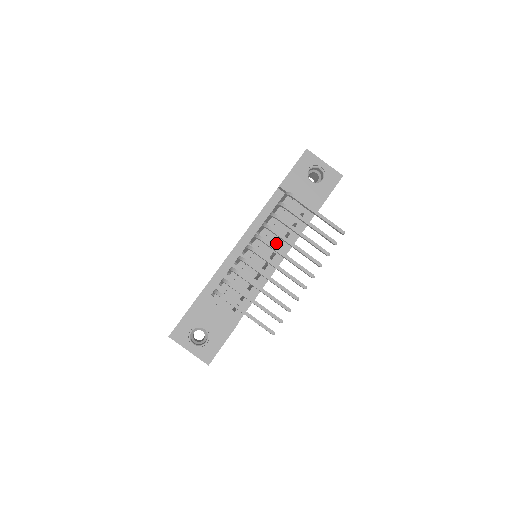
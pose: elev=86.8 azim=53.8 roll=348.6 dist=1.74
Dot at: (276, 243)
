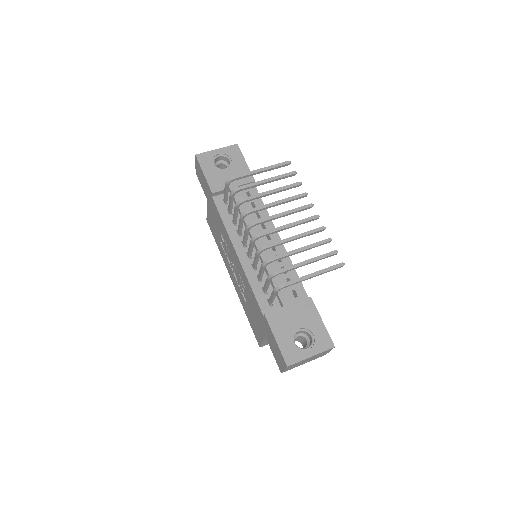
Dot at: (259, 227)
